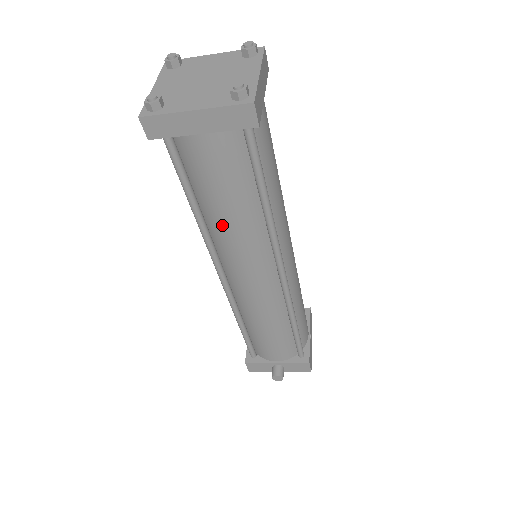
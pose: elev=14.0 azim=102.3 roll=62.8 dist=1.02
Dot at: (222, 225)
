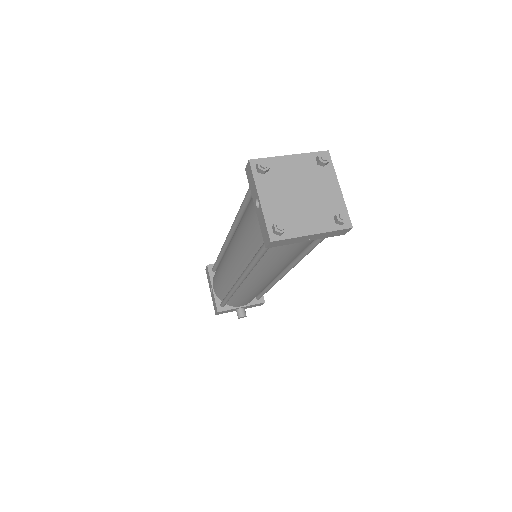
Dot at: (272, 267)
